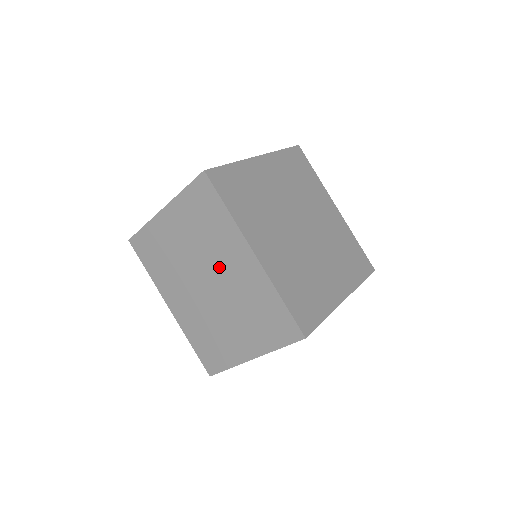
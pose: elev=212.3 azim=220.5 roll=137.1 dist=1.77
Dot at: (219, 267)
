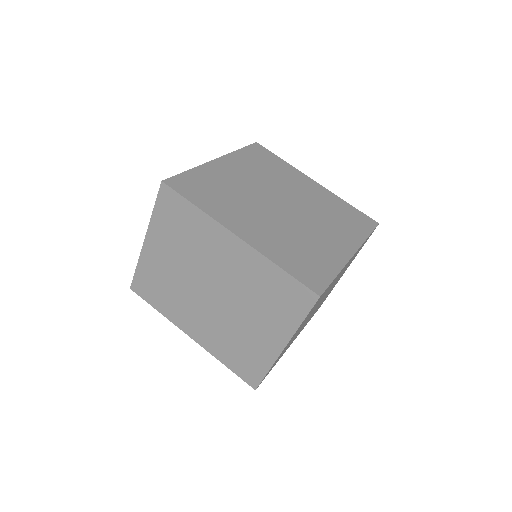
Dot at: (214, 268)
